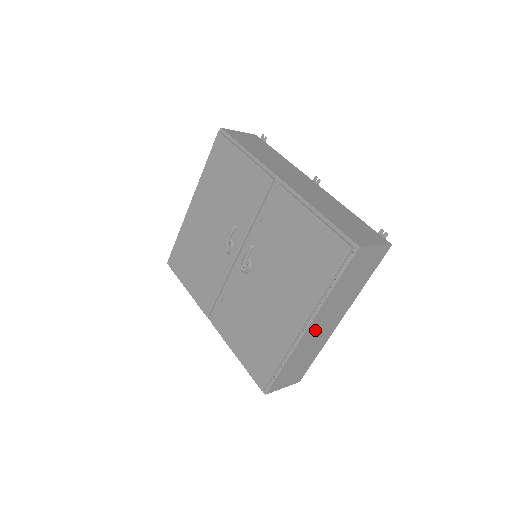
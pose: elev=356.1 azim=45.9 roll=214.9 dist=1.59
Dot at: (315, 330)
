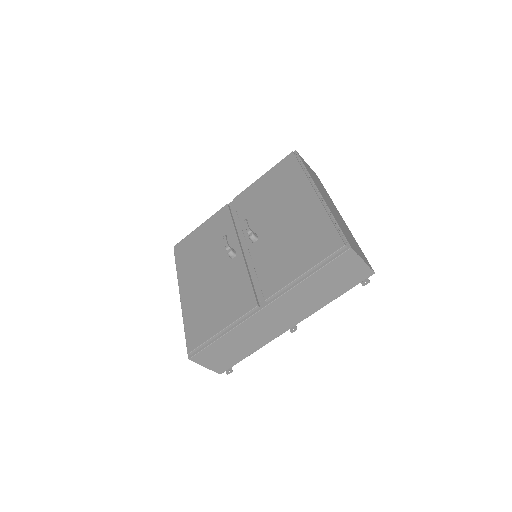
Dot at: occluded
